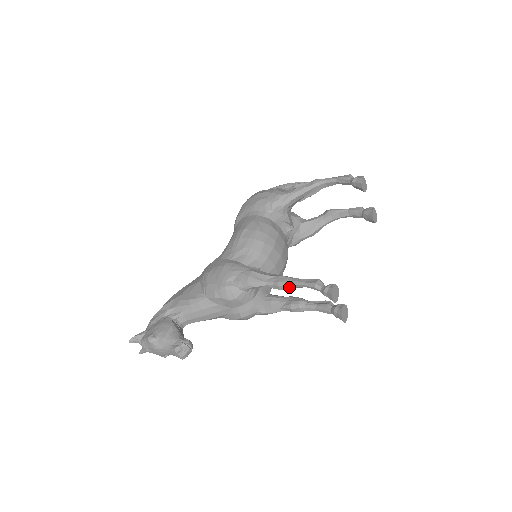
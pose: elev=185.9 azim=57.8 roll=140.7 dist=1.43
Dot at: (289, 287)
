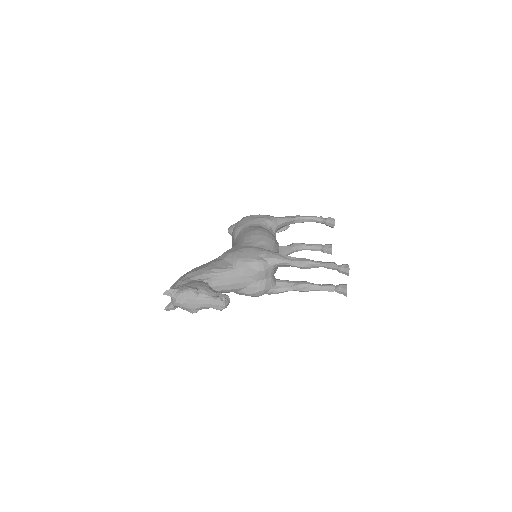
Dot at: (310, 265)
